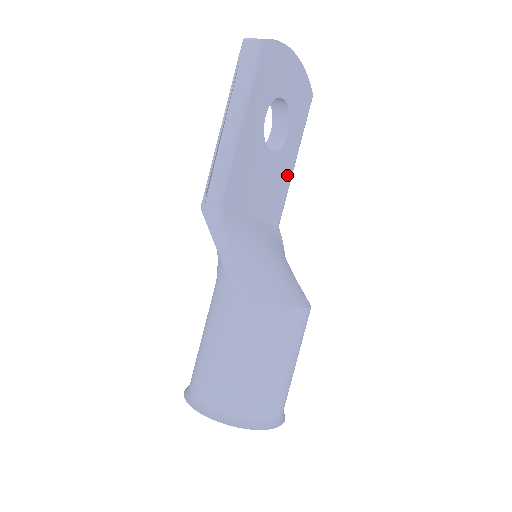
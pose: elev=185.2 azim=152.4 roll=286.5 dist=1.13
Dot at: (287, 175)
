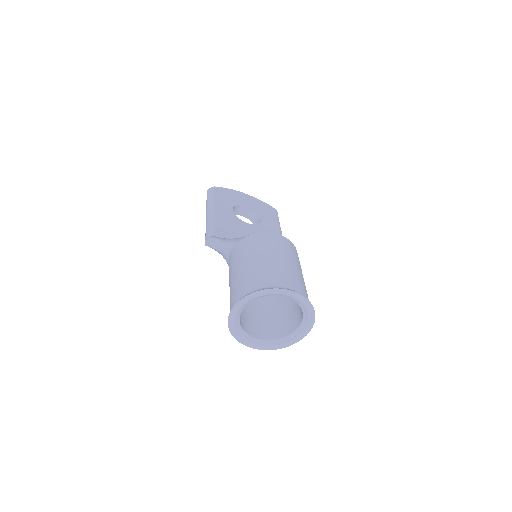
Dot at: occluded
